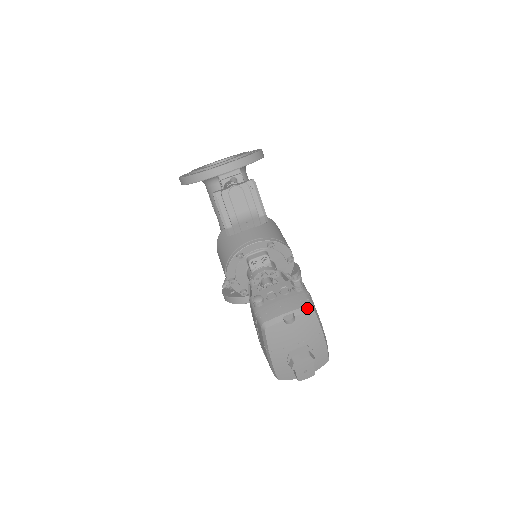
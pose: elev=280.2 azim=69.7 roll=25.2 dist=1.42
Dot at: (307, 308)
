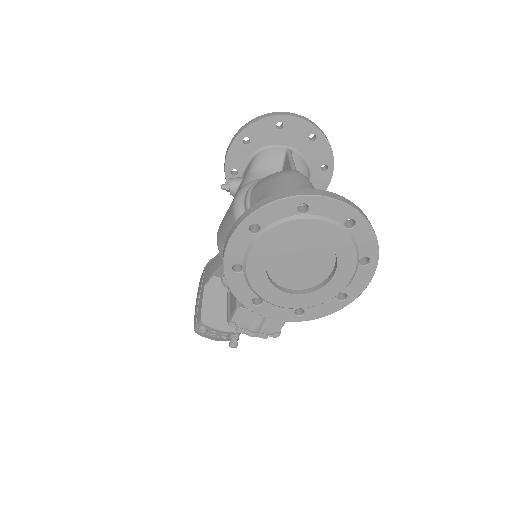
Dot at: occluded
